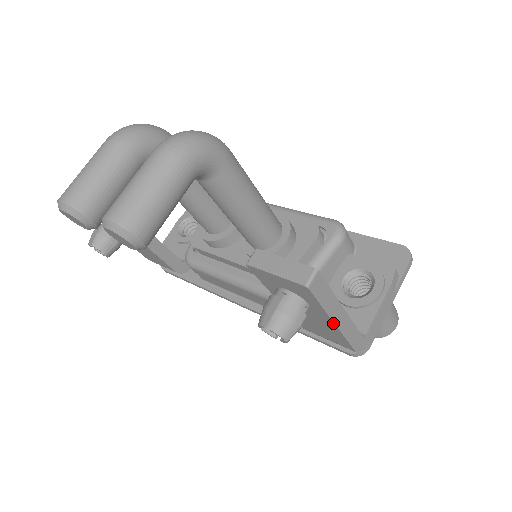
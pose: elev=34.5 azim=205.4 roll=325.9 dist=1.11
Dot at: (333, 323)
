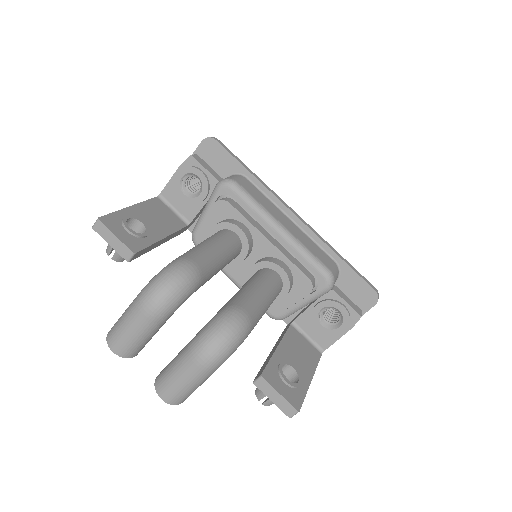
Dot at: occluded
